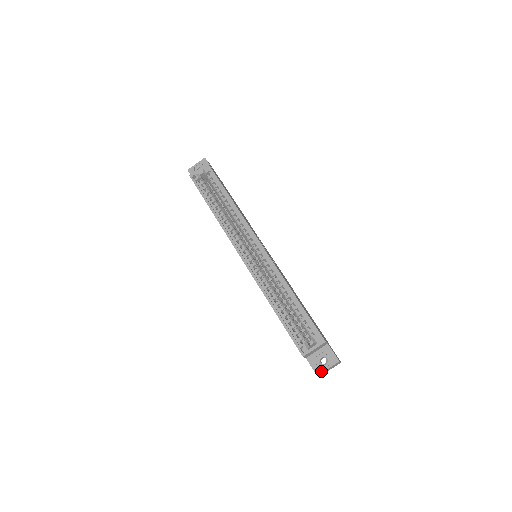
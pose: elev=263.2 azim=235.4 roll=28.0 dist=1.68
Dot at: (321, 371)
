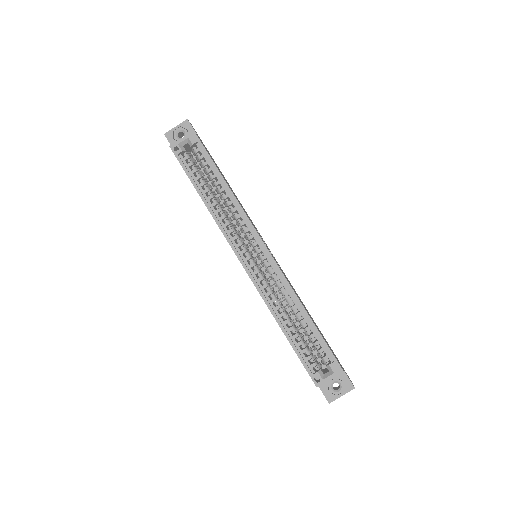
Dot at: (334, 398)
